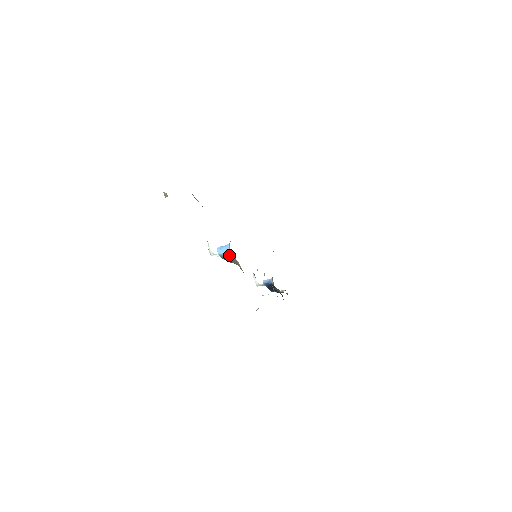
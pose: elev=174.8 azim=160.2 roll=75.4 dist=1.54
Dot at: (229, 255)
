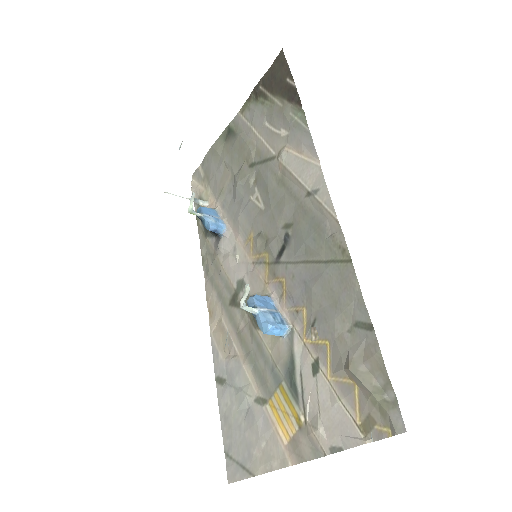
Dot at: occluded
